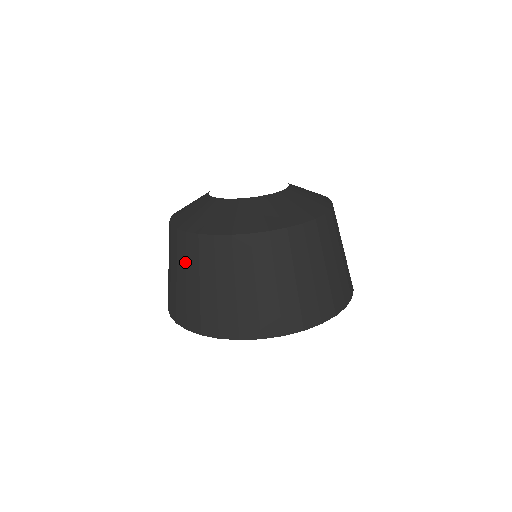
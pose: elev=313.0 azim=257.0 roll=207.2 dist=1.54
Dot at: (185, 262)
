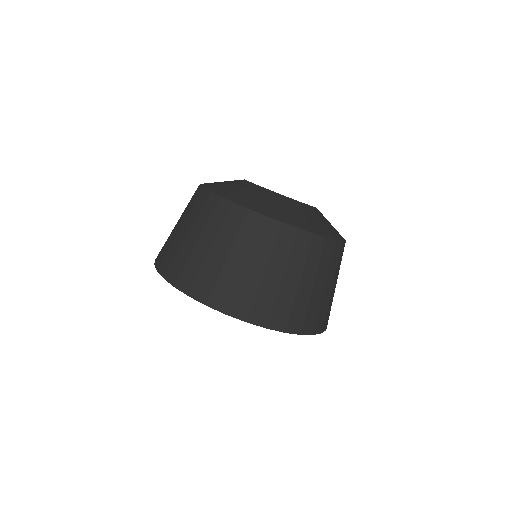
Dot at: (189, 212)
